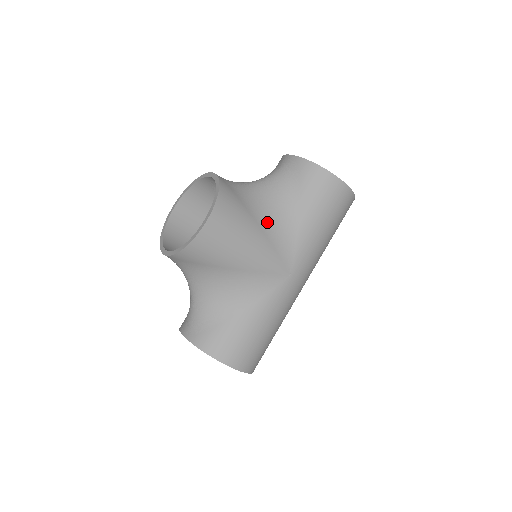
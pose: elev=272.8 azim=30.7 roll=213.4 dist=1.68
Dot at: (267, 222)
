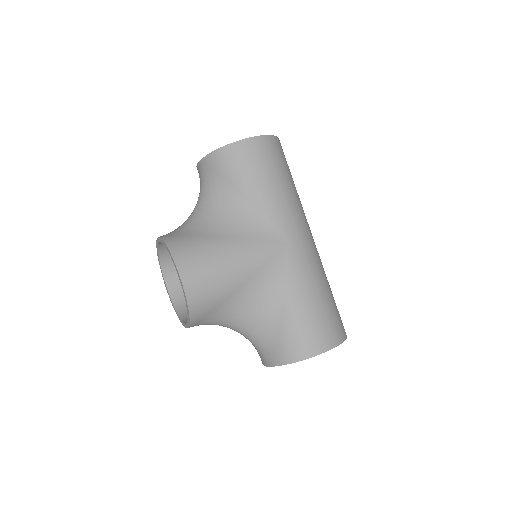
Dot at: (228, 228)
